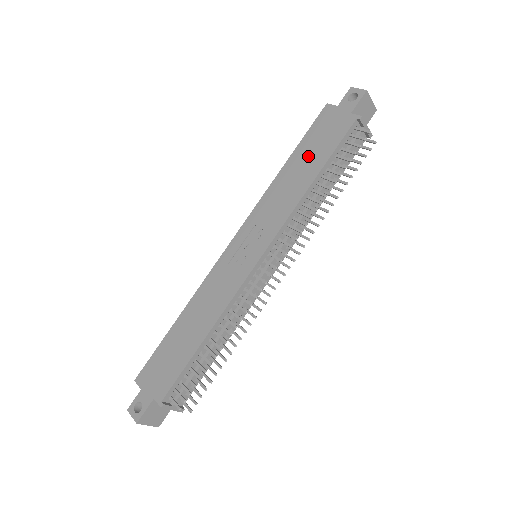
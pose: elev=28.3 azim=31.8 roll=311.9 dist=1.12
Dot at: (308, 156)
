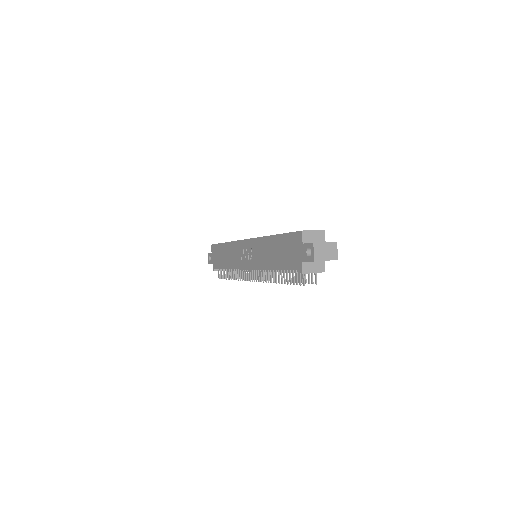
Dot at: (279, 251)
